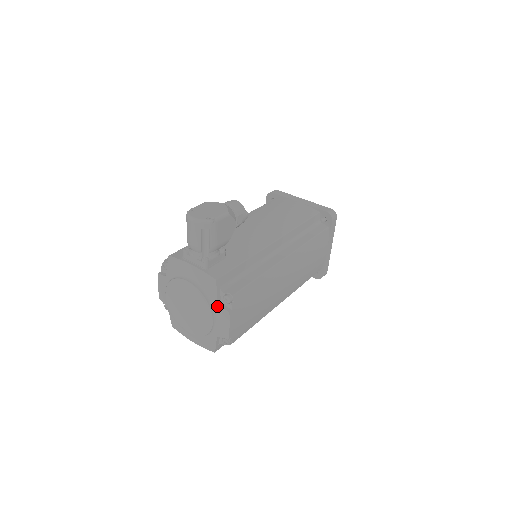
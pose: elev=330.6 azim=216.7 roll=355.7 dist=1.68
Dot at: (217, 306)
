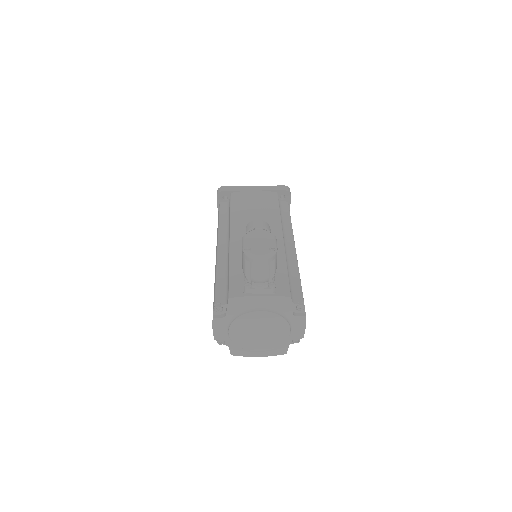
Dot at: (293, 317)
